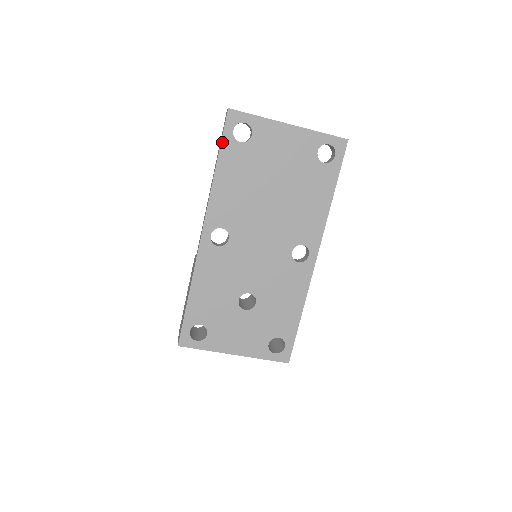
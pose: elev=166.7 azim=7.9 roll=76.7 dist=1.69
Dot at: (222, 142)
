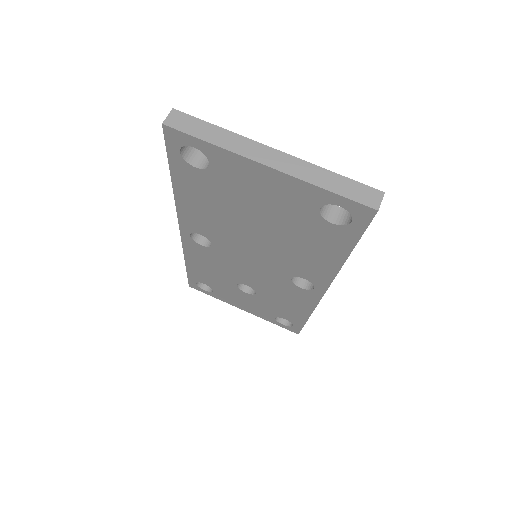
Dot at: (169, 160)
